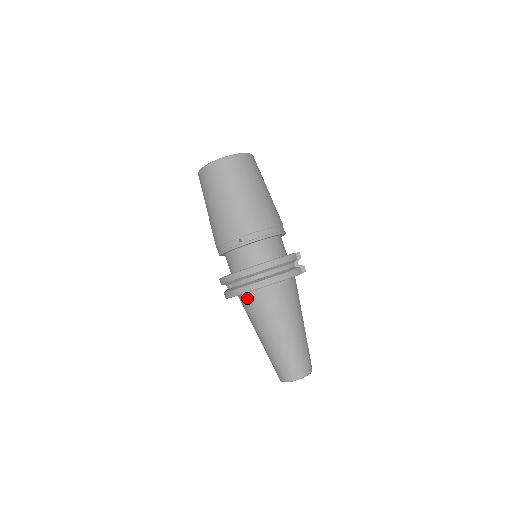
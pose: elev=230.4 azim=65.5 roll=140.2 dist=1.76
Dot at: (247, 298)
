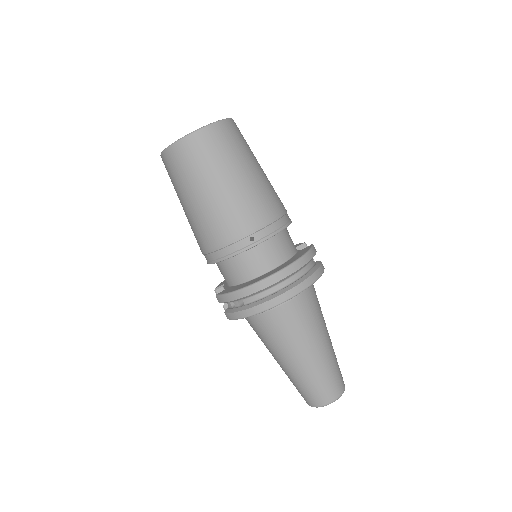
Dot at: (265, 314)
